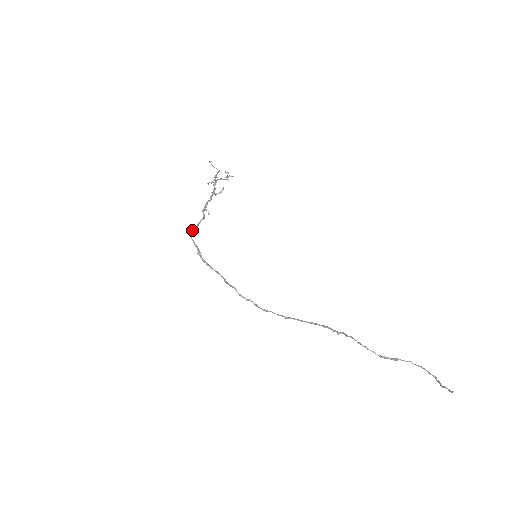
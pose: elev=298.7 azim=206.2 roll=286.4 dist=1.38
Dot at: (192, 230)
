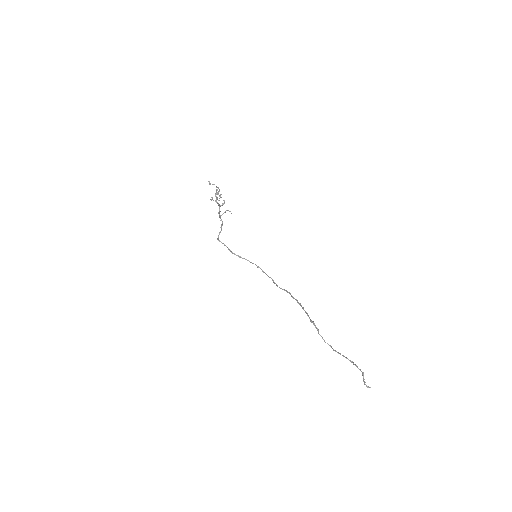
Dot at: (218, 235)
